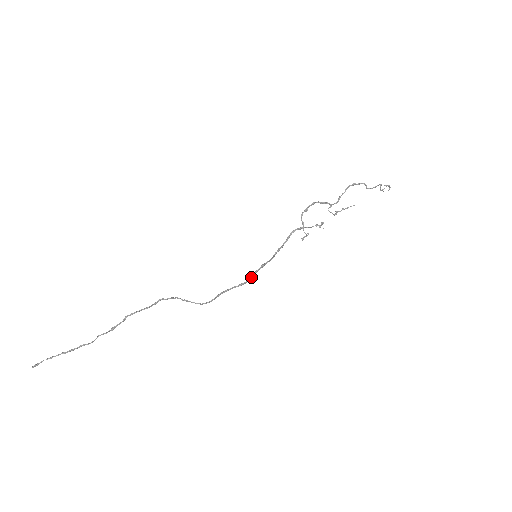
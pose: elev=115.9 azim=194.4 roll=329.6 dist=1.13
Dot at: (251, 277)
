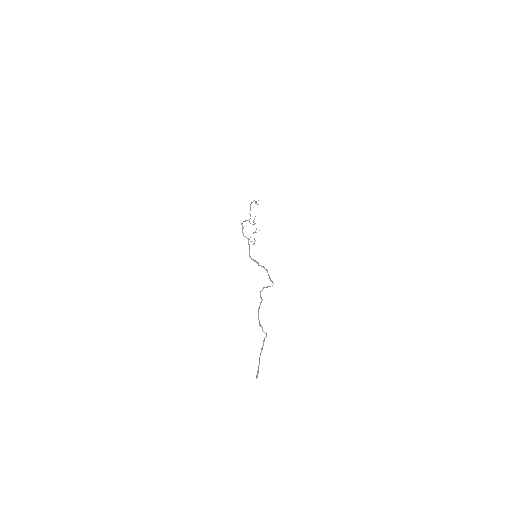
Dot at: (264, 268)
